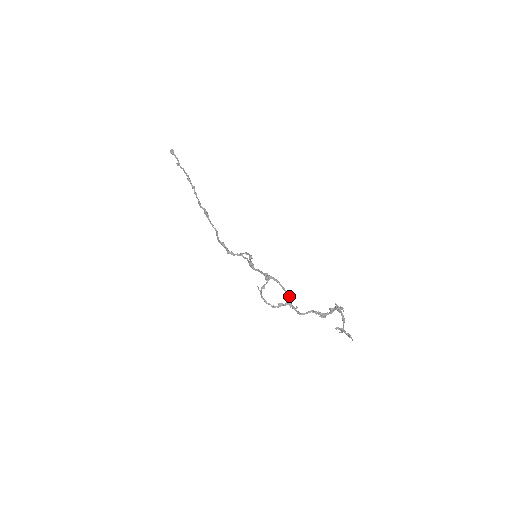
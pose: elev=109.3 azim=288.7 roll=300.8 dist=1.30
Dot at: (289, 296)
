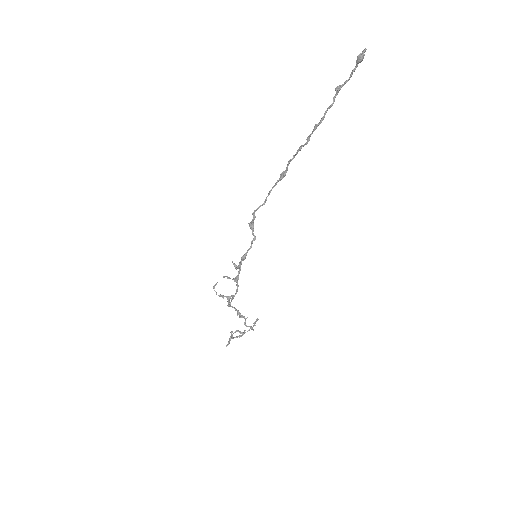
Dot at: (231, 300)
